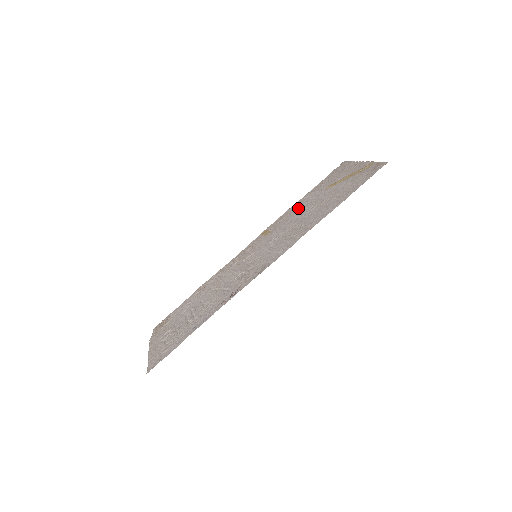
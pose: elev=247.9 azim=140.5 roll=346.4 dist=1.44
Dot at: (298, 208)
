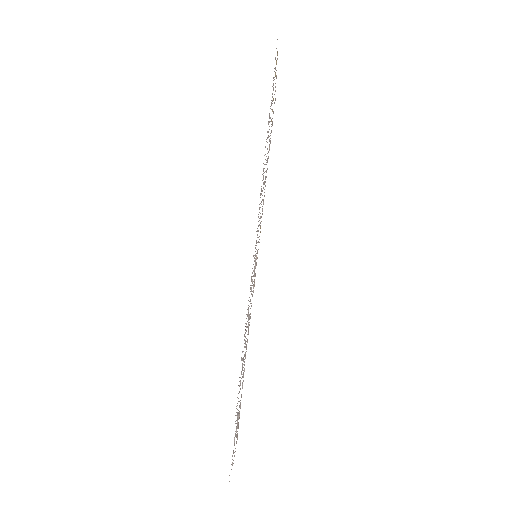
Dot at: occluded
